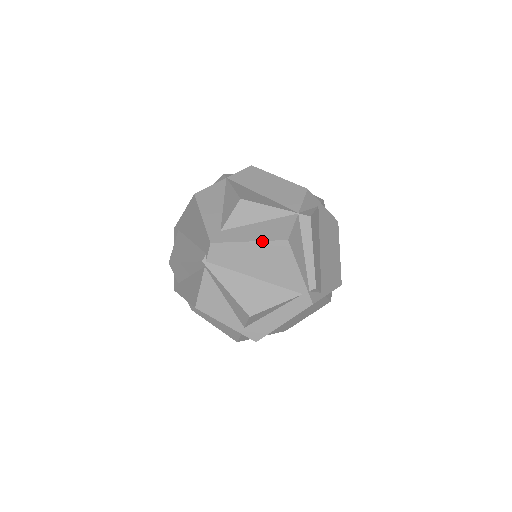
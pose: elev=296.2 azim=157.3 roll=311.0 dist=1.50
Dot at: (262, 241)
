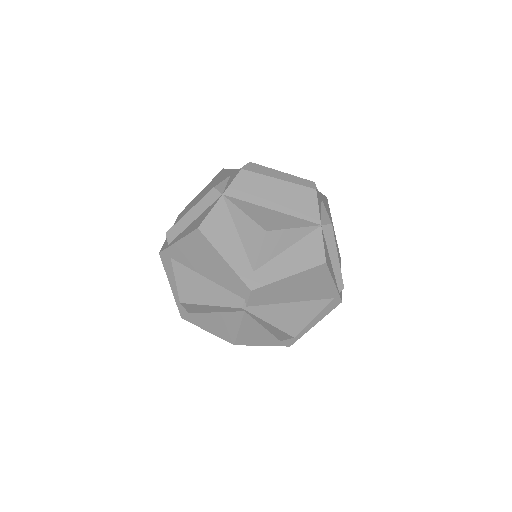
Dot at: (302, 272)
